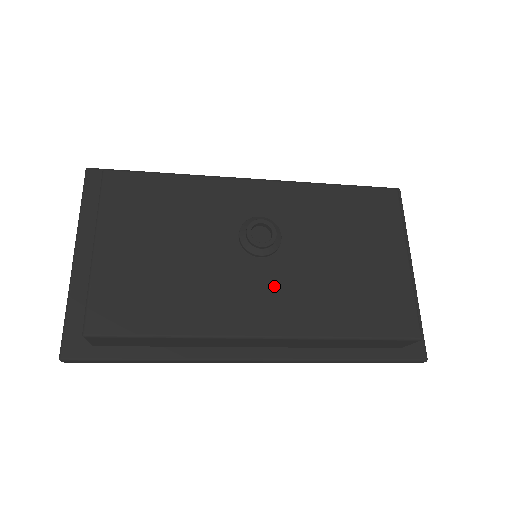
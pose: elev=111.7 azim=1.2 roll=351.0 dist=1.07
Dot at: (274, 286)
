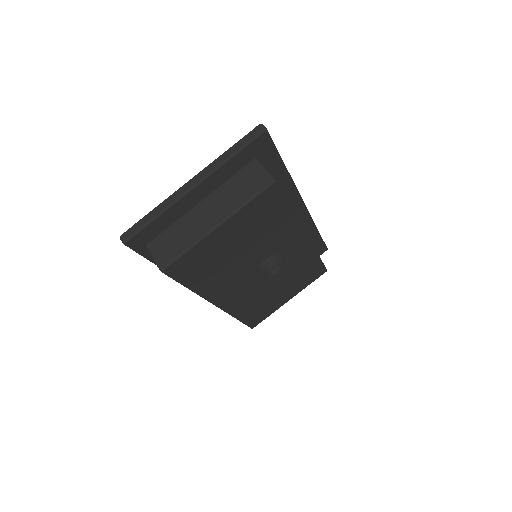
Dot at: (246, 288)
